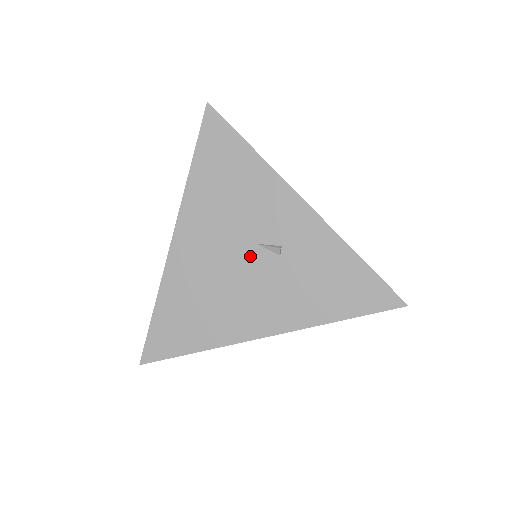
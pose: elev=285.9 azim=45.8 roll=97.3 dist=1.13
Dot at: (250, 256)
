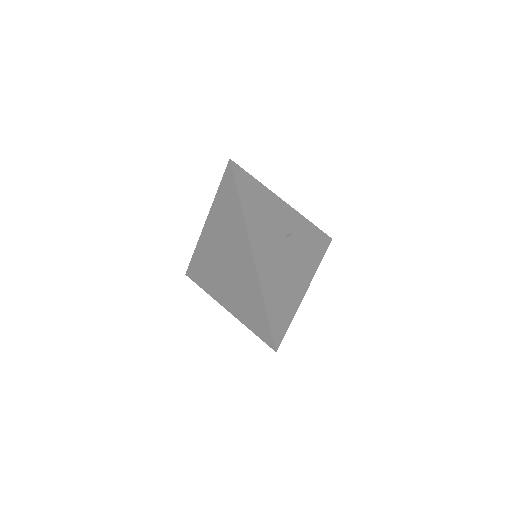
Dot at: (285, 246)
